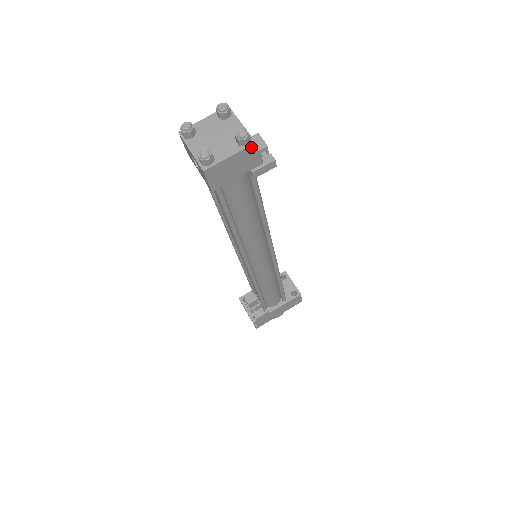
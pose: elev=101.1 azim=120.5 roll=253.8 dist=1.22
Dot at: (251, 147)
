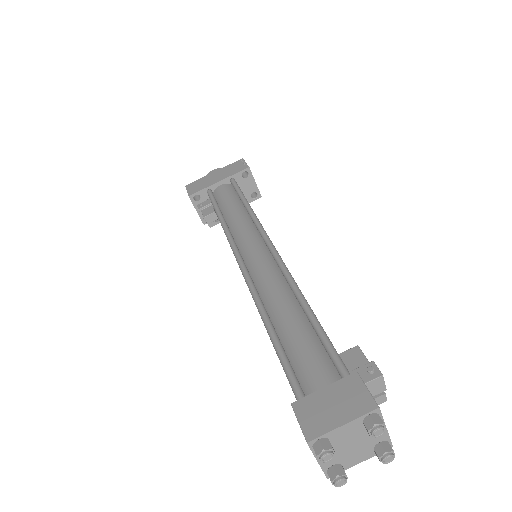
Dot at: occluded
